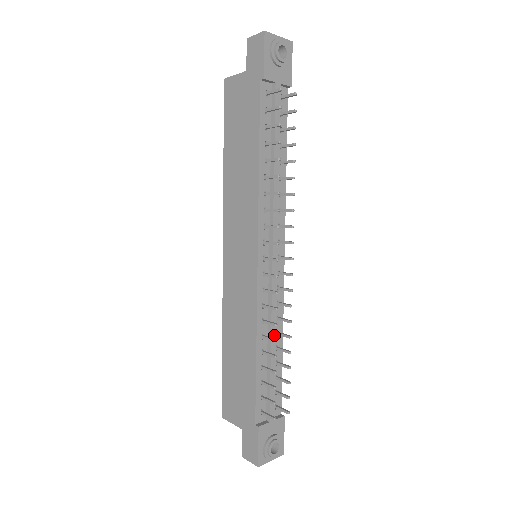
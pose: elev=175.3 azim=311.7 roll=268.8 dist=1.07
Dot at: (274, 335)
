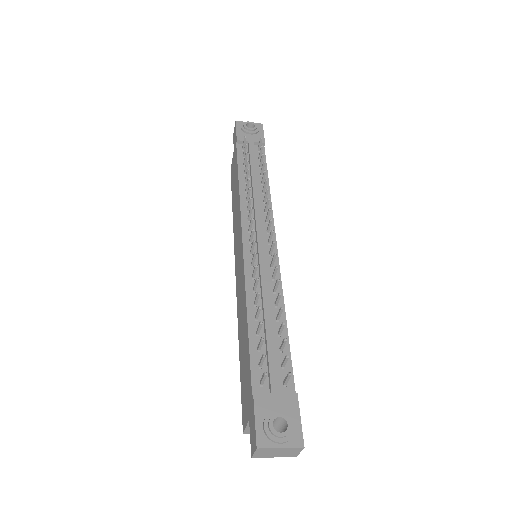
Dot at: (267, 301)
